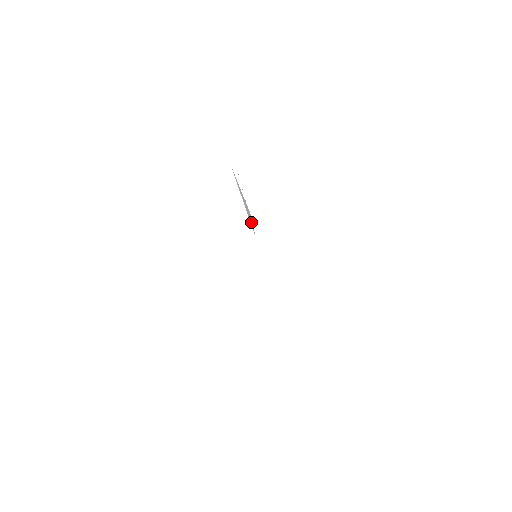
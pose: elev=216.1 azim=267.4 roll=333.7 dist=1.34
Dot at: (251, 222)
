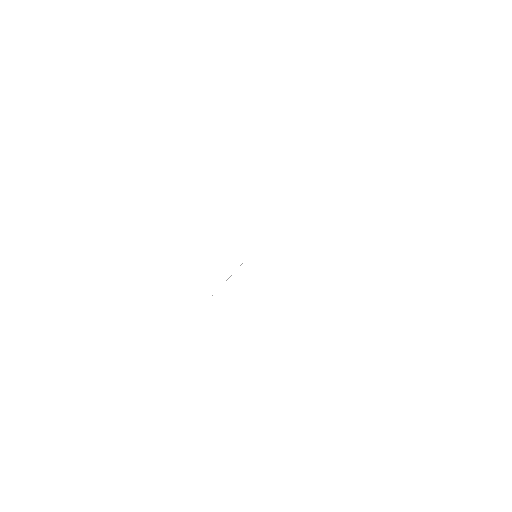
Dot at: occluded
